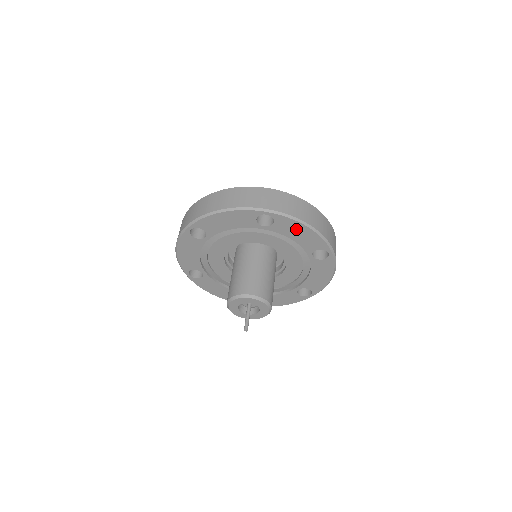
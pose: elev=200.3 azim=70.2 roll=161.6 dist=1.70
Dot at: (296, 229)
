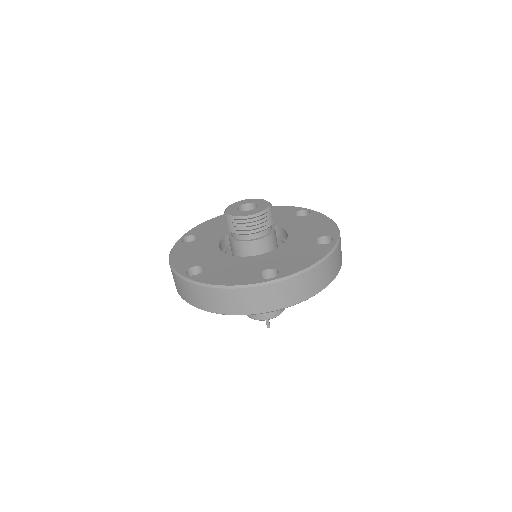
Dot at: occluded
